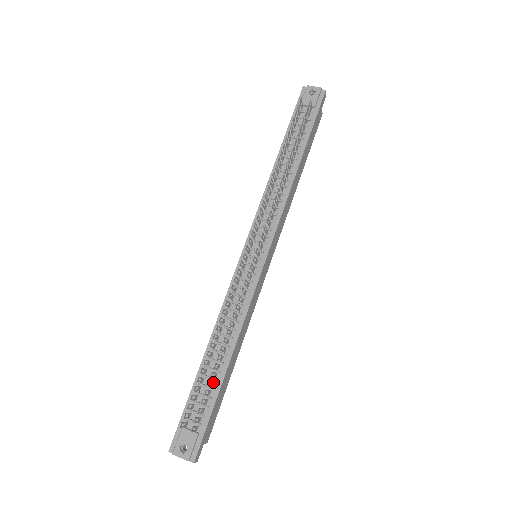
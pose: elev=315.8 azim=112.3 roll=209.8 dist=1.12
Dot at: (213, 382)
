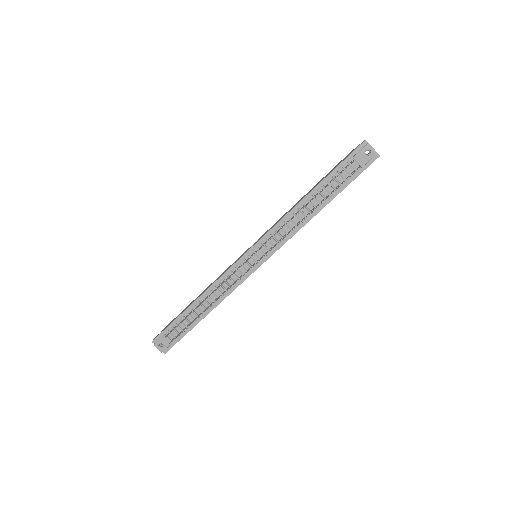
Dot at: occluded
